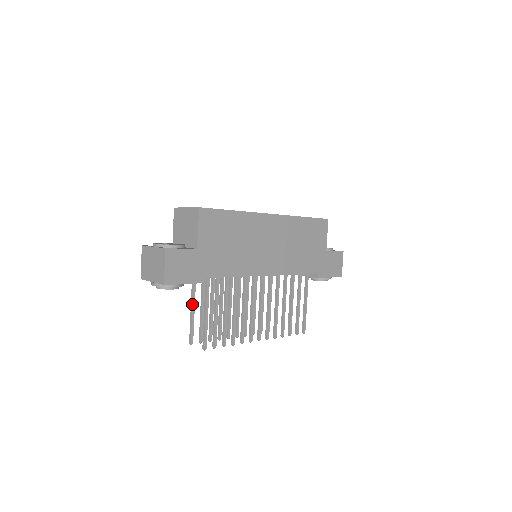
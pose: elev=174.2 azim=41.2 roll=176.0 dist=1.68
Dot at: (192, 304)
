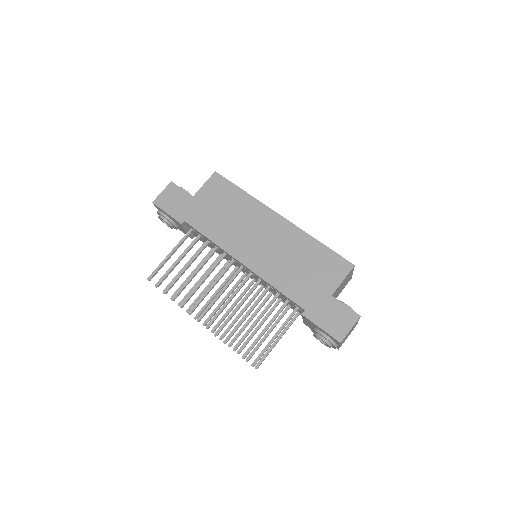
Dot at: (179, 256)
